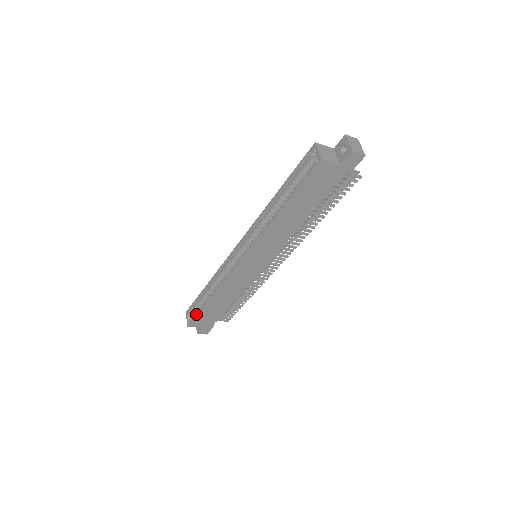
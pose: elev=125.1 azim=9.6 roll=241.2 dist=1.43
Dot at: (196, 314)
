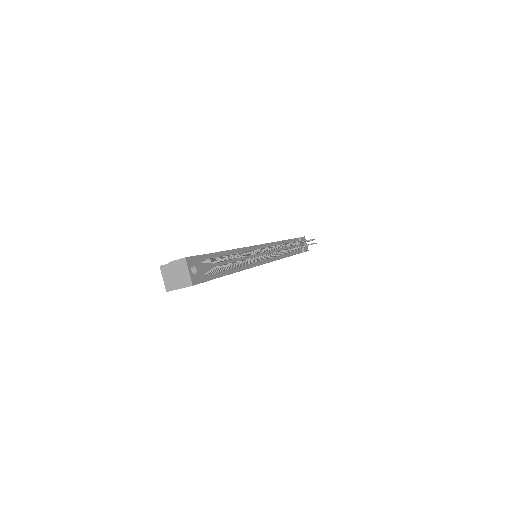
Dot at: occluded
